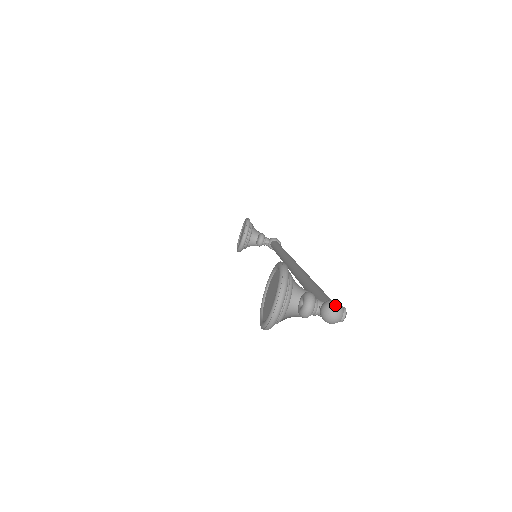
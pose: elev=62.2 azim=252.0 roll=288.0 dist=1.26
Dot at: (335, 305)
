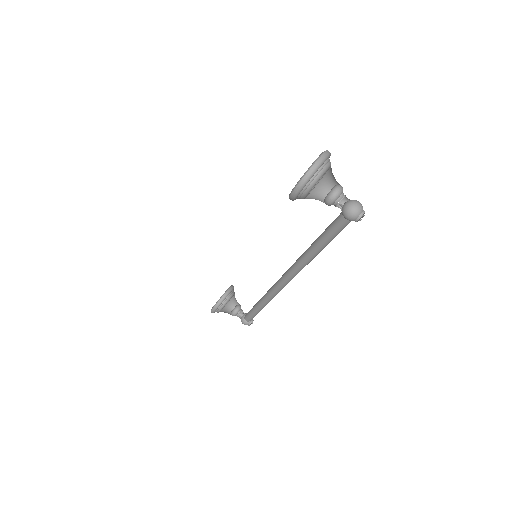
Dot at: (358, 201)
